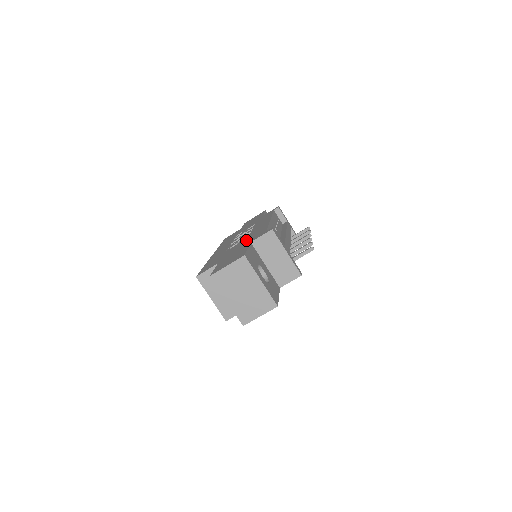
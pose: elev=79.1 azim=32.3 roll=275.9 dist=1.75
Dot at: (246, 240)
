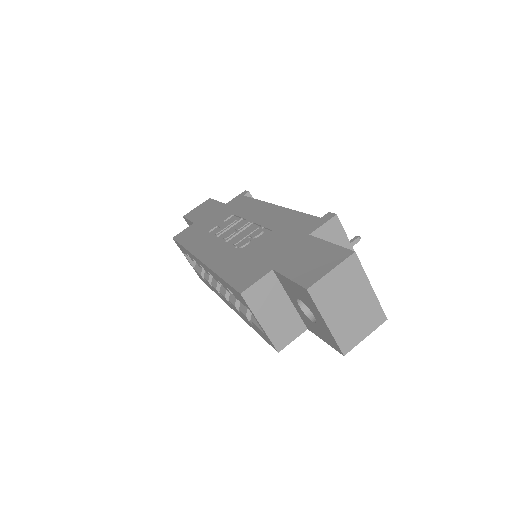
Dot at: (280, 233)
